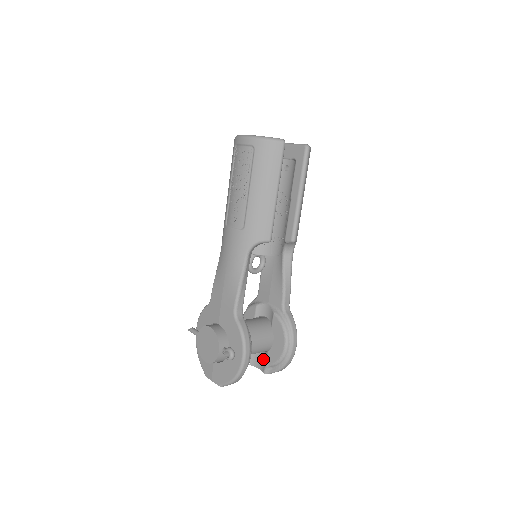
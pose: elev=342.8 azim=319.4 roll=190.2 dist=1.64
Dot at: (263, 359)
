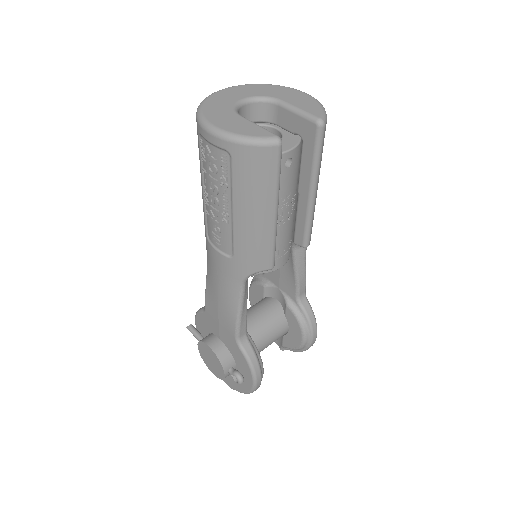
Dot at: occluded
